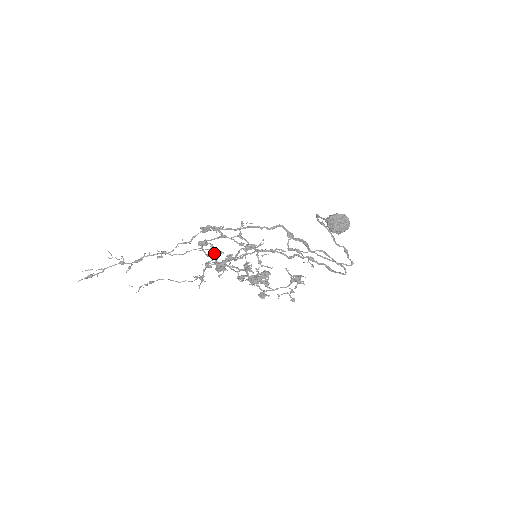
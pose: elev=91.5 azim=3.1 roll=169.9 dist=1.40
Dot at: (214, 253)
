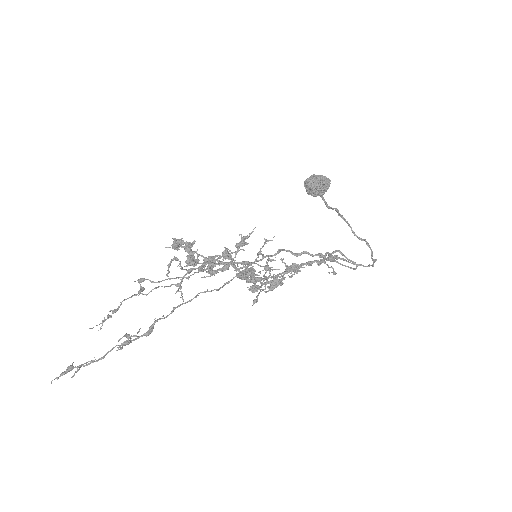
Dot at: (189, 249)
